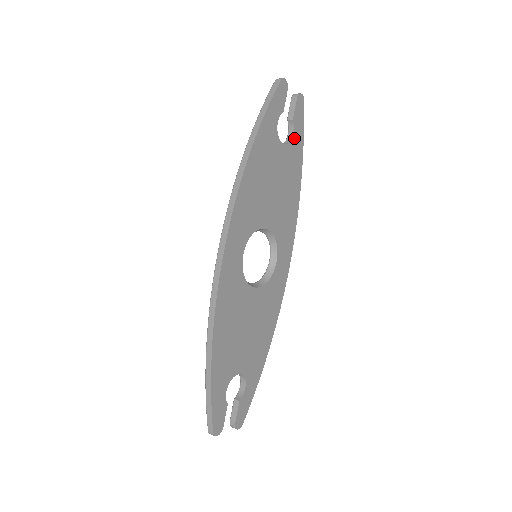
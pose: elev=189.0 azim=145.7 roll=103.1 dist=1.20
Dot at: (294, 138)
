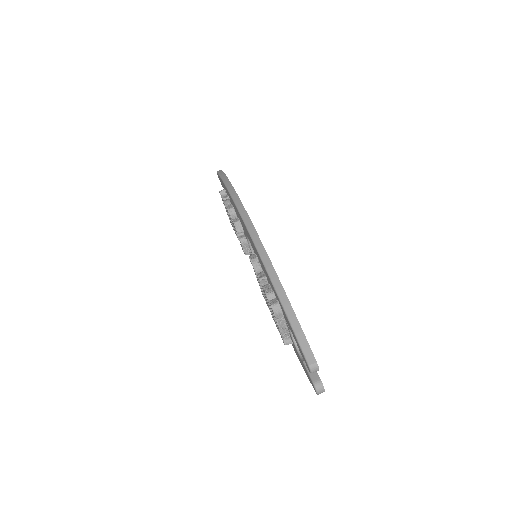
Dot at: occluded
